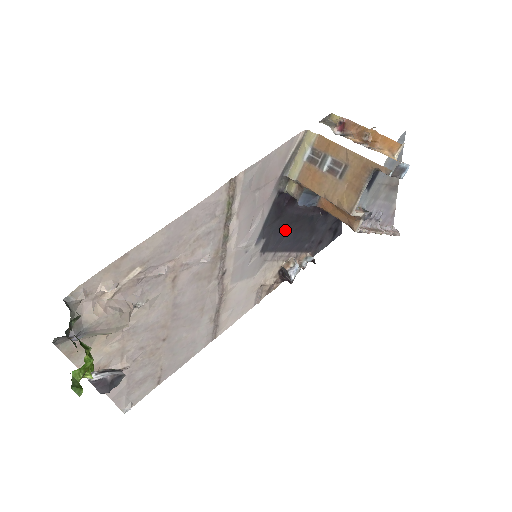
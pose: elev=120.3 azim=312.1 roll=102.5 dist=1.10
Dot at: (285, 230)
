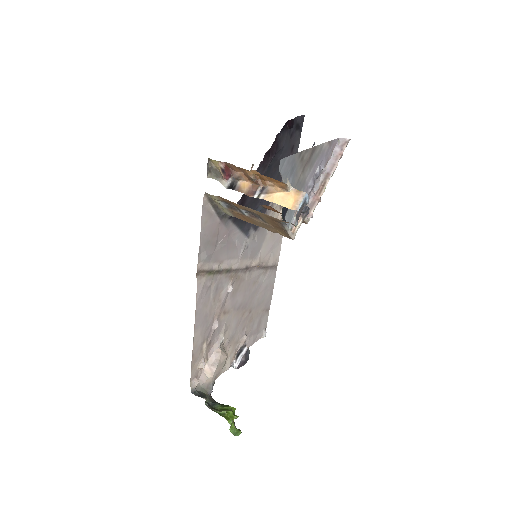
Dot at: (258, 202)
